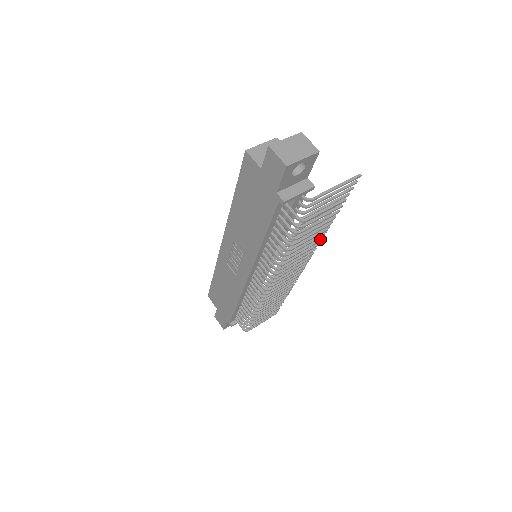
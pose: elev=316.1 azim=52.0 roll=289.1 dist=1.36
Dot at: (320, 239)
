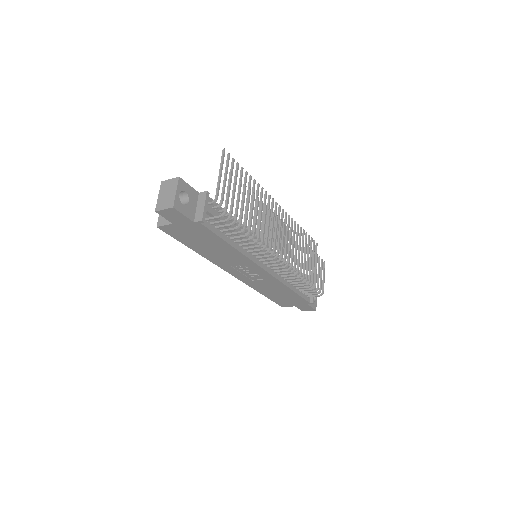
Dot at: (261, 203)
